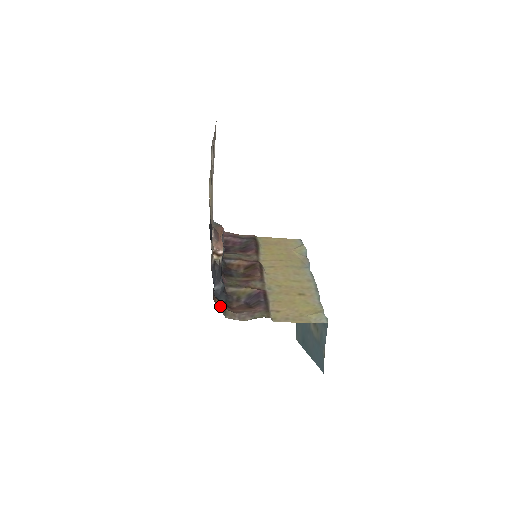
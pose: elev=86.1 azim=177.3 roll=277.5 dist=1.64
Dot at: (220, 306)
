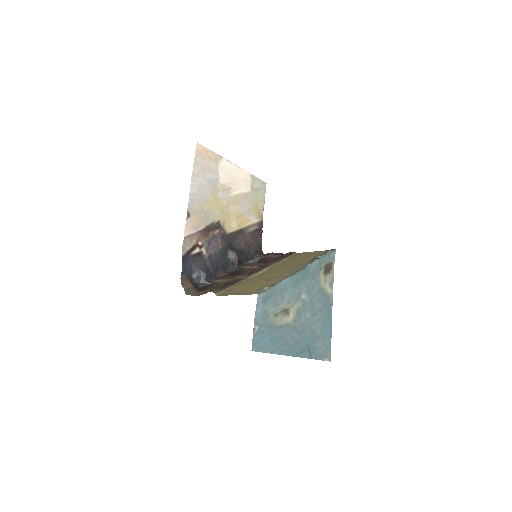
Dot at: (187, 286)
